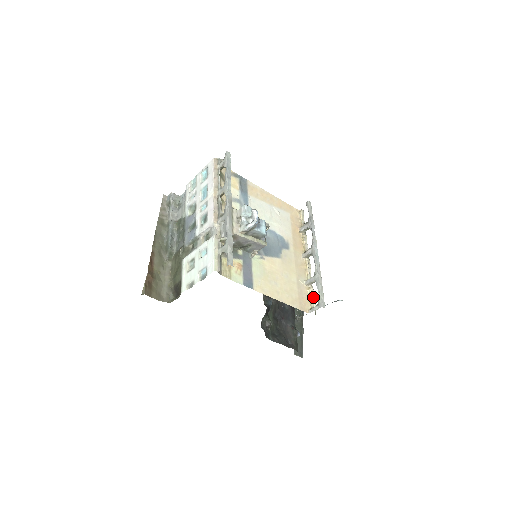
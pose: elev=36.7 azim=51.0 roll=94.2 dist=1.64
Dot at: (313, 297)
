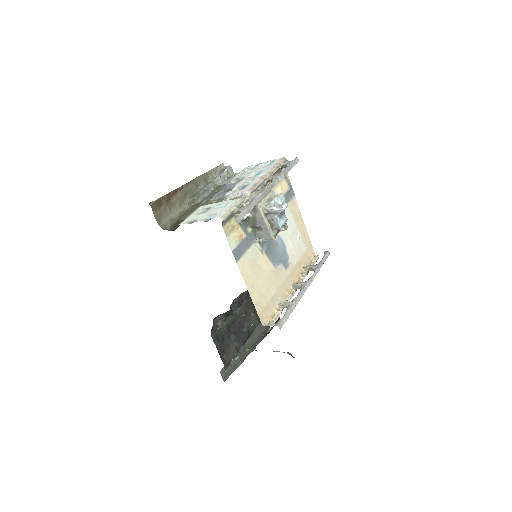
Dot at: (276, 318)
